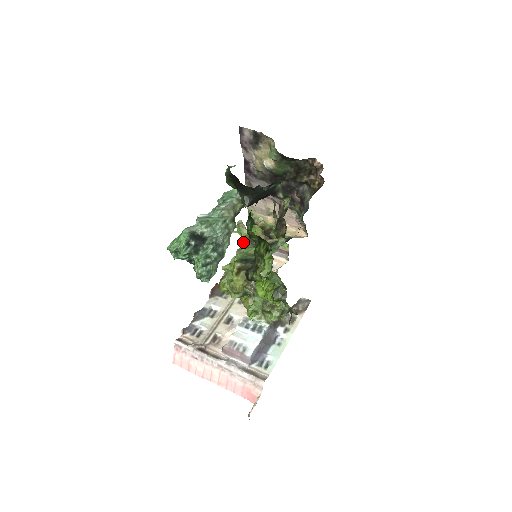
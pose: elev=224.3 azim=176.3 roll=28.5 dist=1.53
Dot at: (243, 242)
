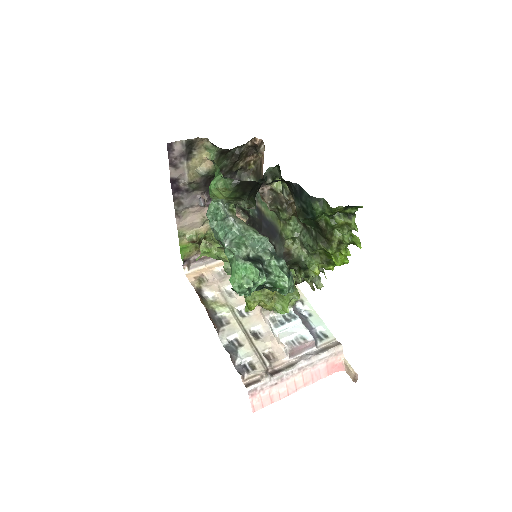
Dot at: occluded
